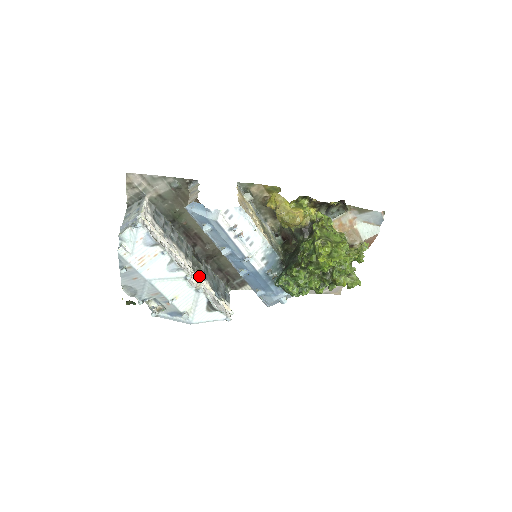
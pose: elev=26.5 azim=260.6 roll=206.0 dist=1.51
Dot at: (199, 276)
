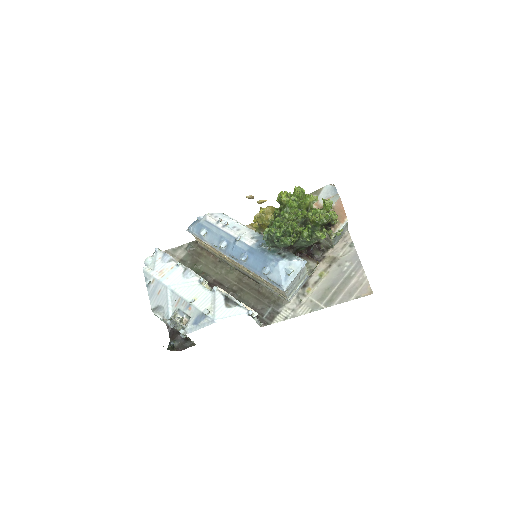
Dot at: occluded
